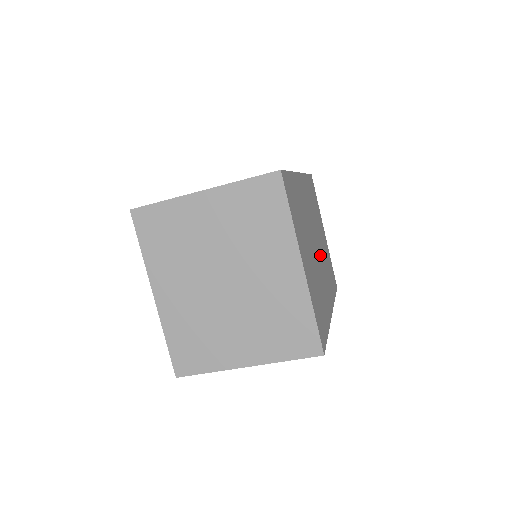
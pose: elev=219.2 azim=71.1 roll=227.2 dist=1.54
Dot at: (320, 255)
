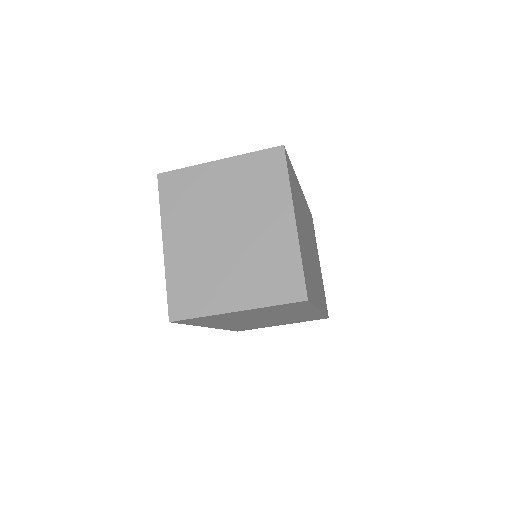
Dot at: (313, 261)
